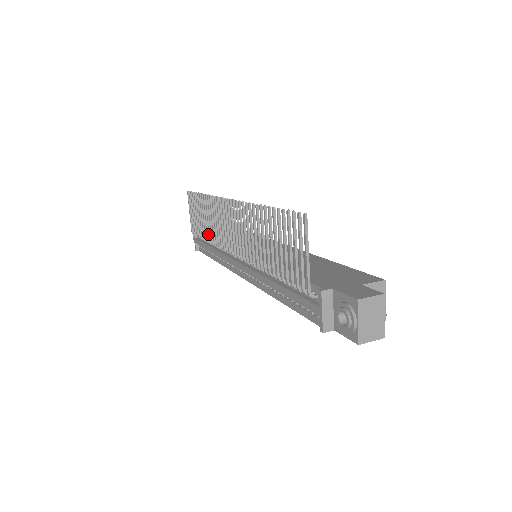
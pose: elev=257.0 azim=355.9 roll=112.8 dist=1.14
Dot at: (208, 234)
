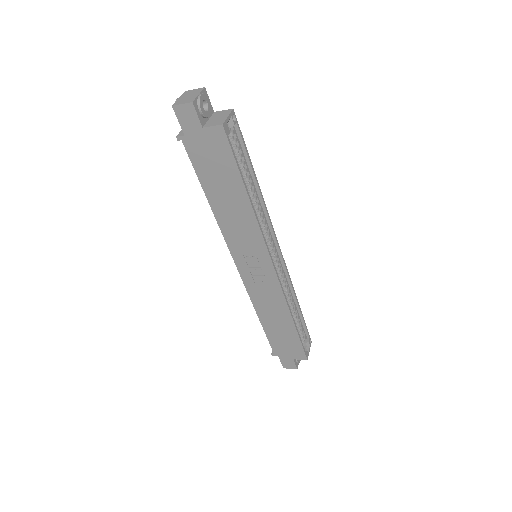
Dot at: occluded
